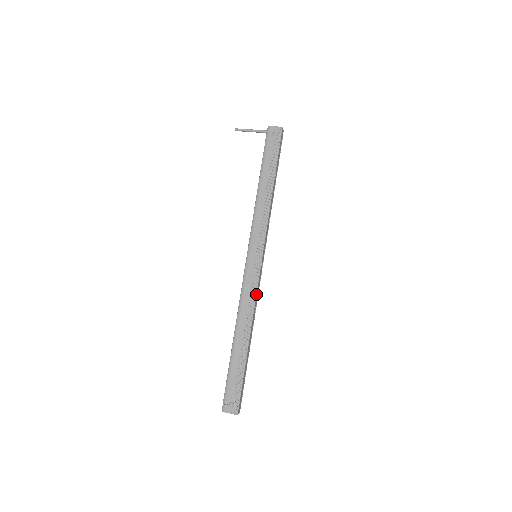
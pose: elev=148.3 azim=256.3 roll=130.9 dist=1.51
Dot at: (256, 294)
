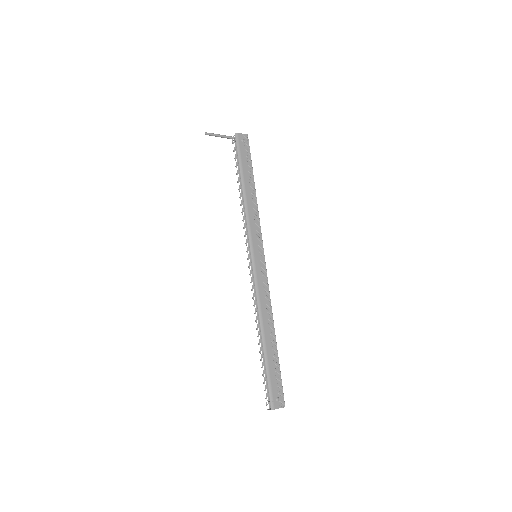
Dot at: (269, 291)
